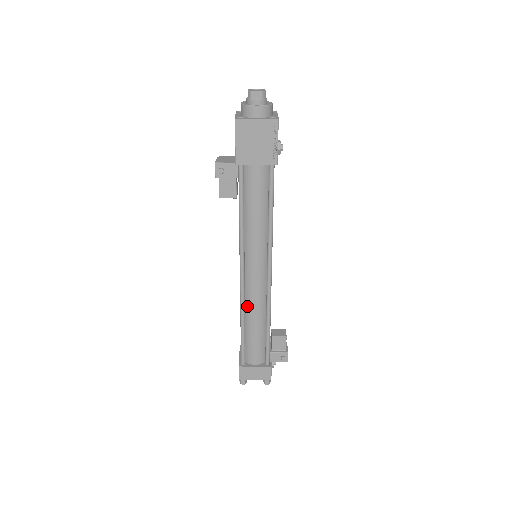
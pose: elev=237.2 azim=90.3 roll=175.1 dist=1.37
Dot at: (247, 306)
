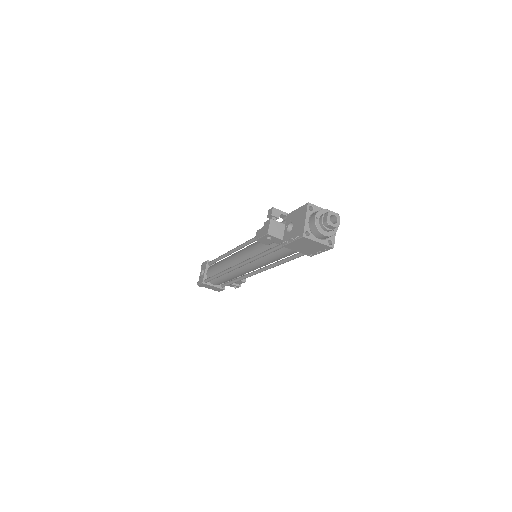
Dot at: (230, 272)
